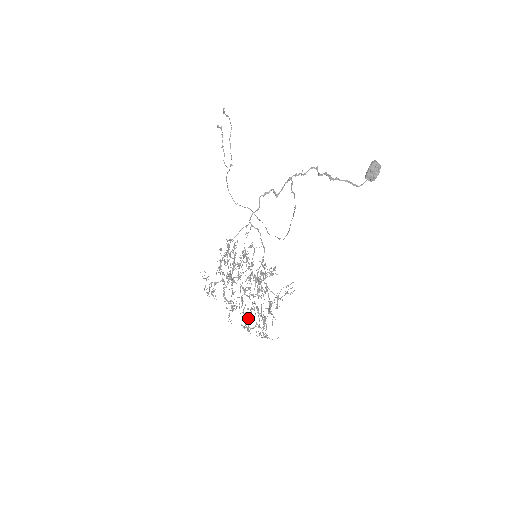
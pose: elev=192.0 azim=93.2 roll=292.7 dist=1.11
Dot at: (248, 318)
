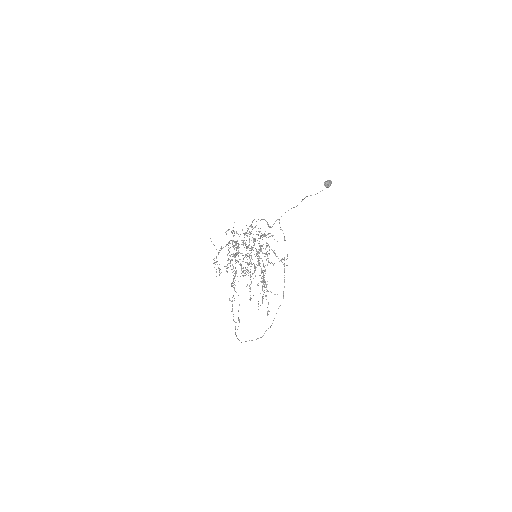
Dot at: (249, 263)
